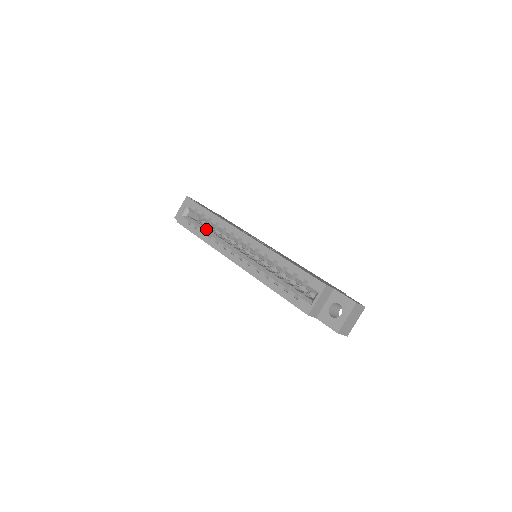
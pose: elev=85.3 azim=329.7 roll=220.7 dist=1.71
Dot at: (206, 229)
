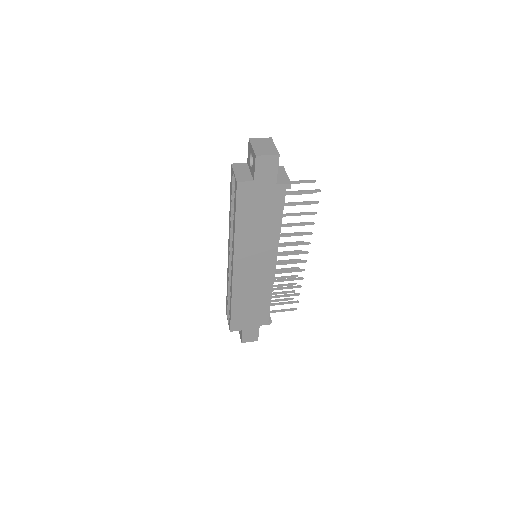
Dot at: occluded
